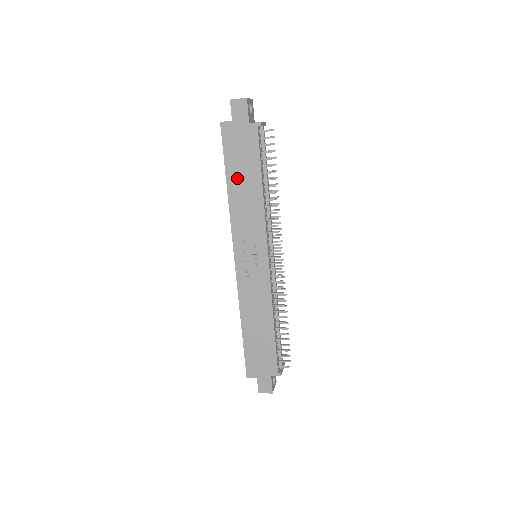
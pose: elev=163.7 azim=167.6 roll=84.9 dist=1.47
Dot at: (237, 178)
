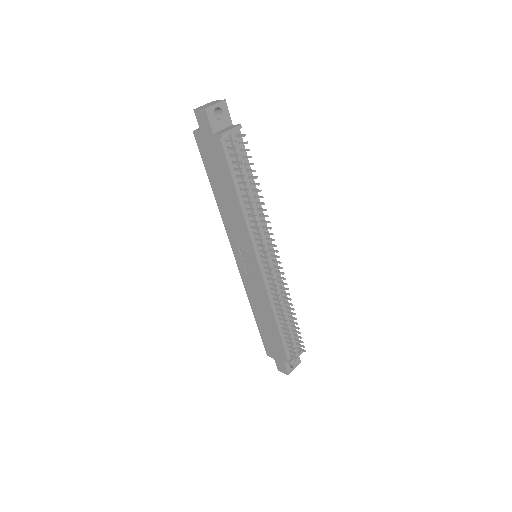
Dot at: (218, 186)
